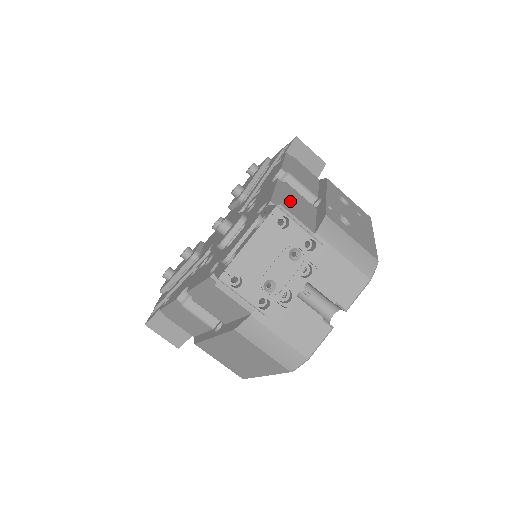
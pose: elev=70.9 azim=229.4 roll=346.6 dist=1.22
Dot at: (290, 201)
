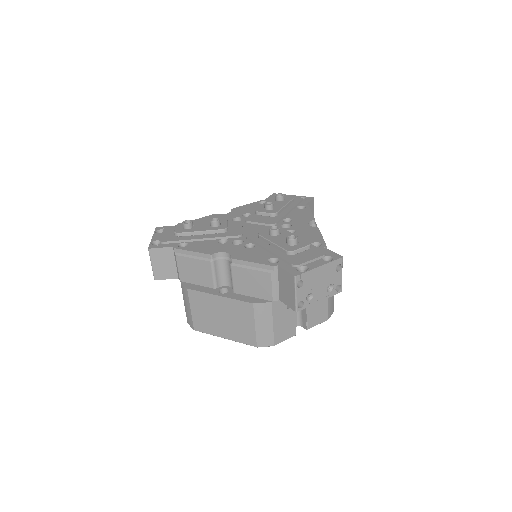
Dot at: occluded
